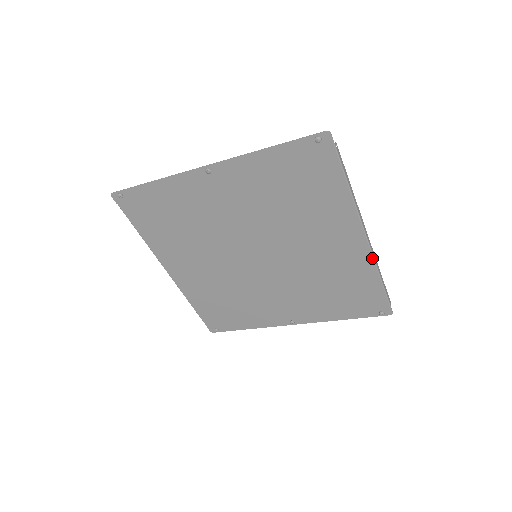
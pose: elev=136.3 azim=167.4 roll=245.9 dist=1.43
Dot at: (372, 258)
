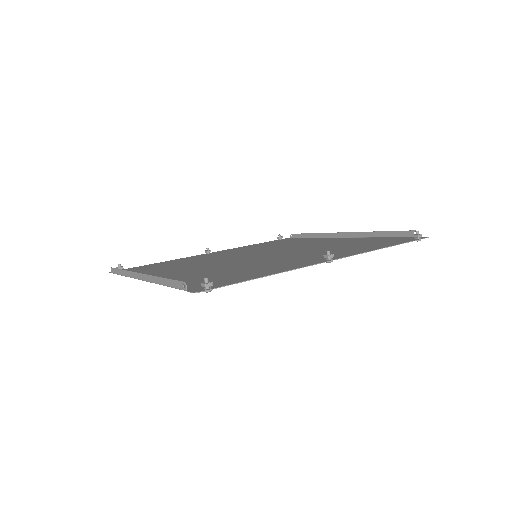
Dot at: (326, 238)
